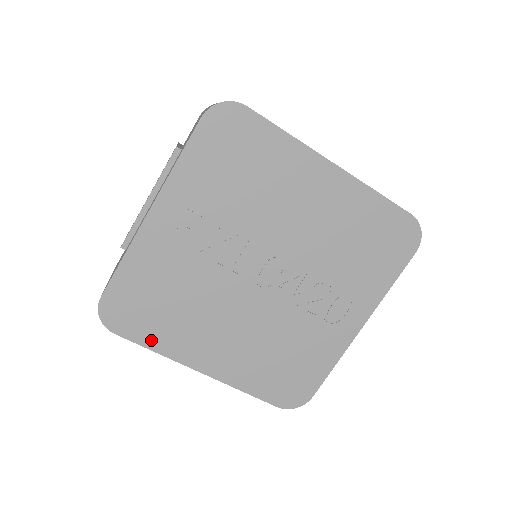
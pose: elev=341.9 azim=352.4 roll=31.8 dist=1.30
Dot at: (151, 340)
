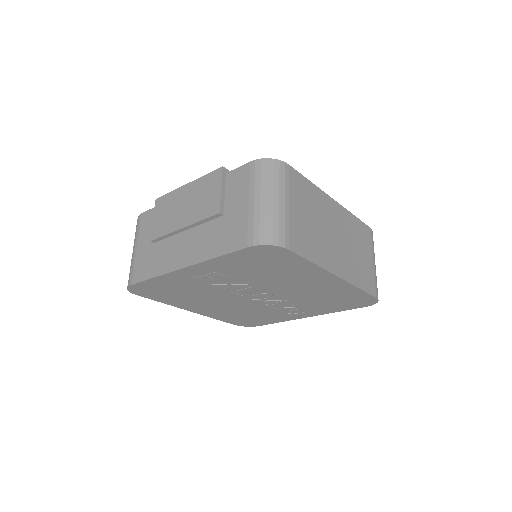
Dot at: (161, 300)
